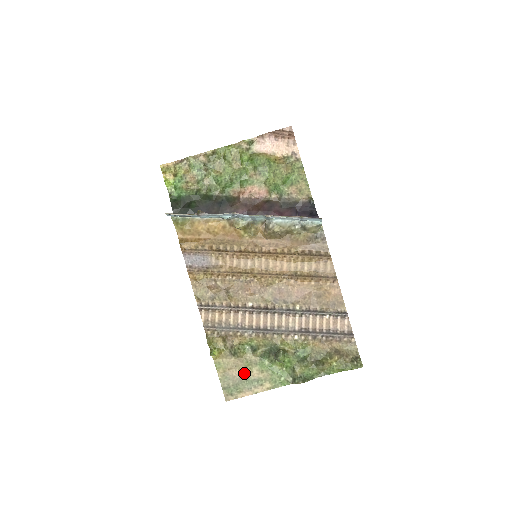
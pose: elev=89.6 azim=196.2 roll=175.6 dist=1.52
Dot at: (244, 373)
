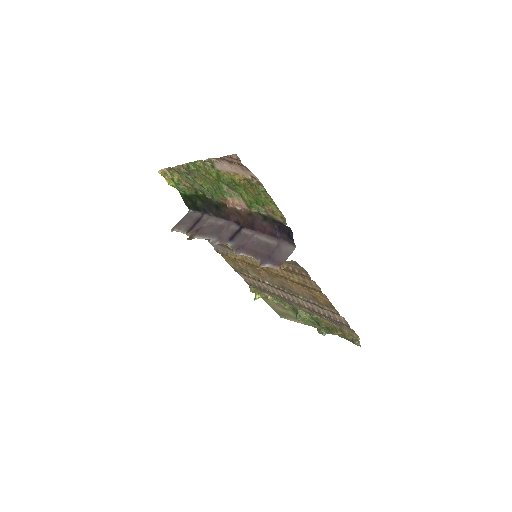
Dot at: (284, 311)
